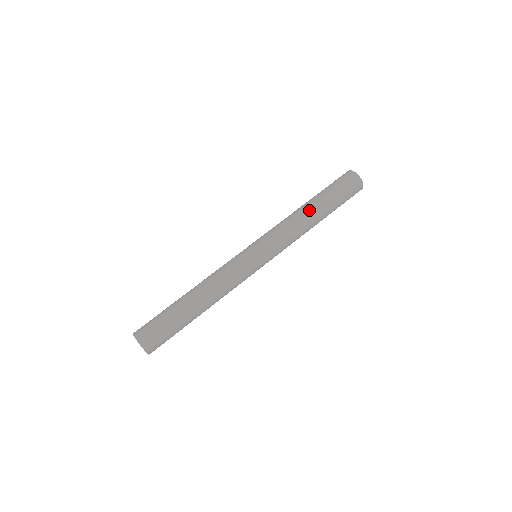
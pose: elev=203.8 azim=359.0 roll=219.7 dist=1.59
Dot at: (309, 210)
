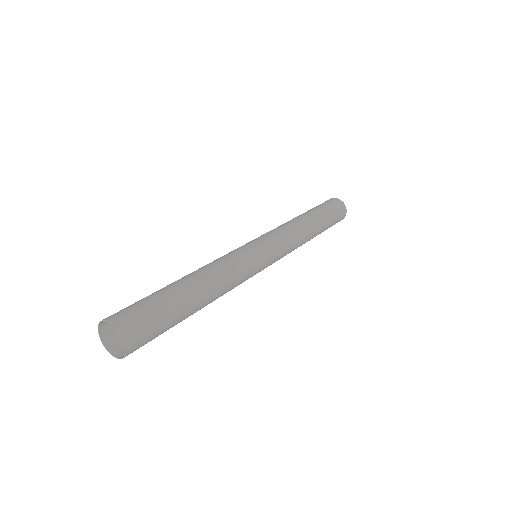
Dot at: (309, 221)
